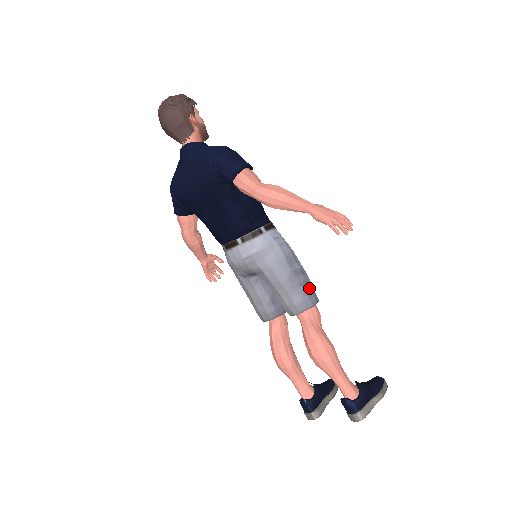
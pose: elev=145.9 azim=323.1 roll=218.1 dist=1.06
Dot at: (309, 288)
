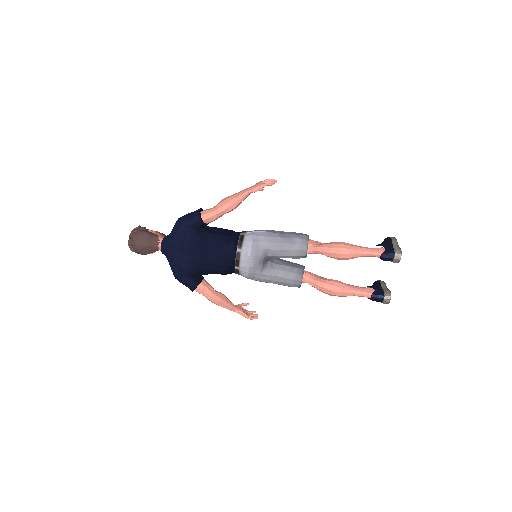
Dot at: (296, 233)
